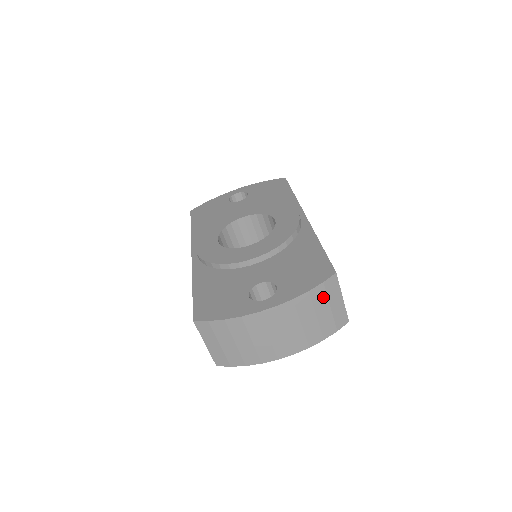
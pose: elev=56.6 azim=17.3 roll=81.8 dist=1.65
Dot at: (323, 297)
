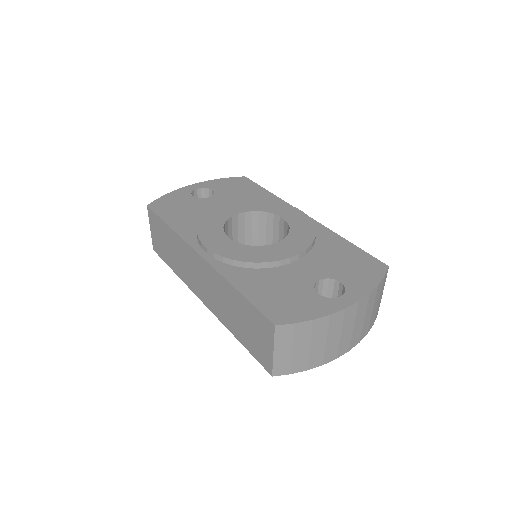
Dot at: (380, 290)
